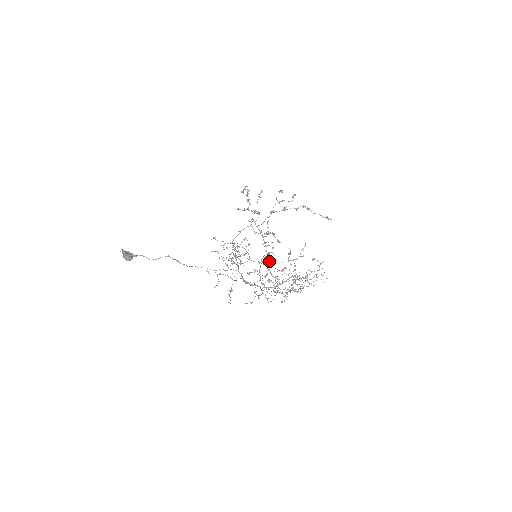
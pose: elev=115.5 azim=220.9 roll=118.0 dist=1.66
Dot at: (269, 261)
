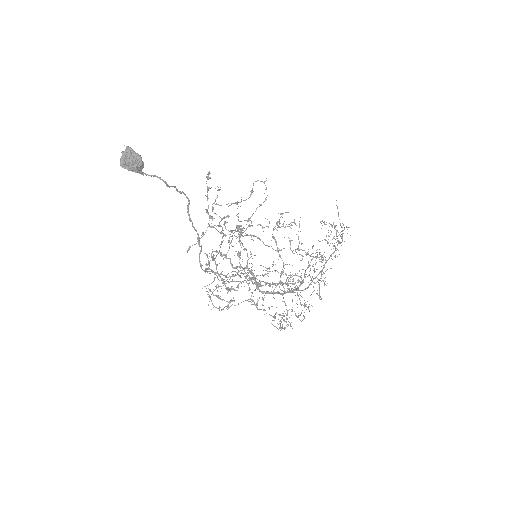
Dot at: occluded
